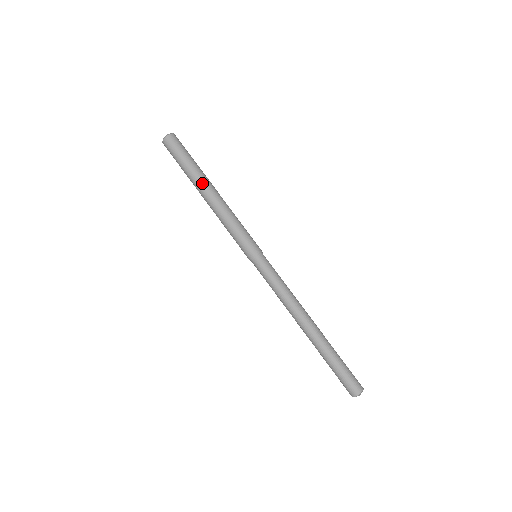
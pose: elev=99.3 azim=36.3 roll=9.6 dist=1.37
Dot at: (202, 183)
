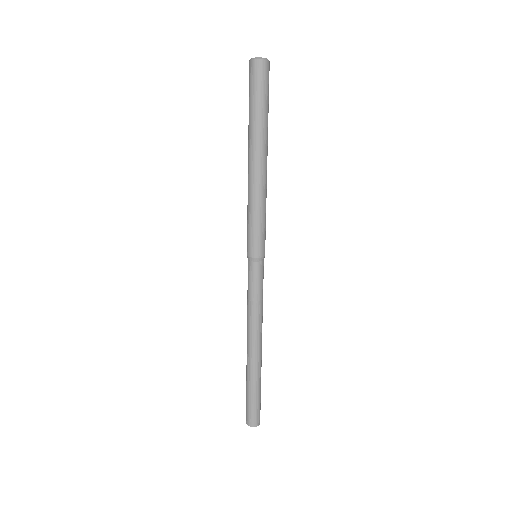
Dot at: (252, 146)
